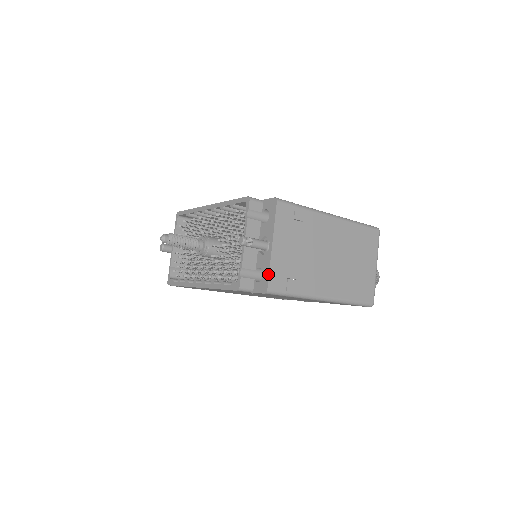
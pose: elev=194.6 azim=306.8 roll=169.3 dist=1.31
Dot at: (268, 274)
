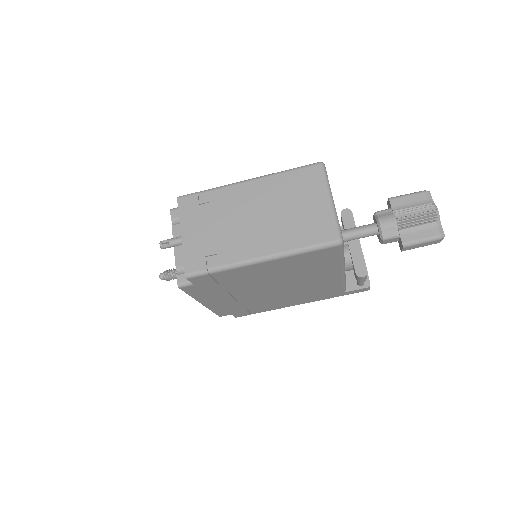
Dot at: occluded
